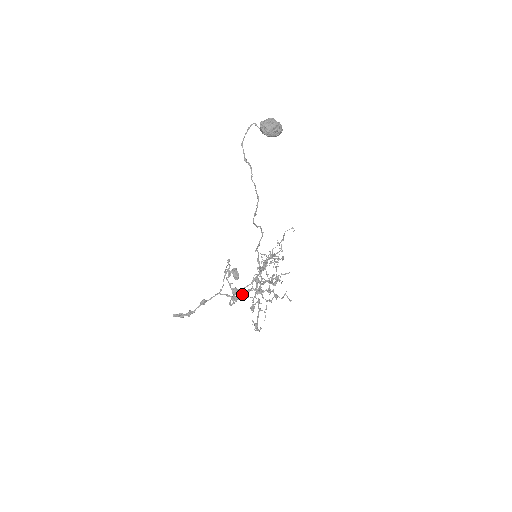
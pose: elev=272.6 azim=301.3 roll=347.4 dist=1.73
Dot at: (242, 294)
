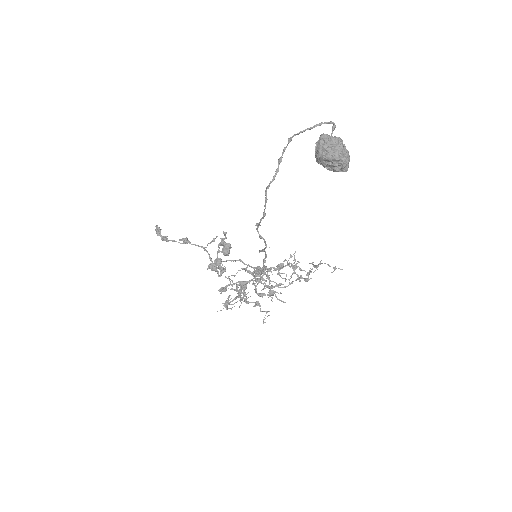
Dot at: (221, 271)
